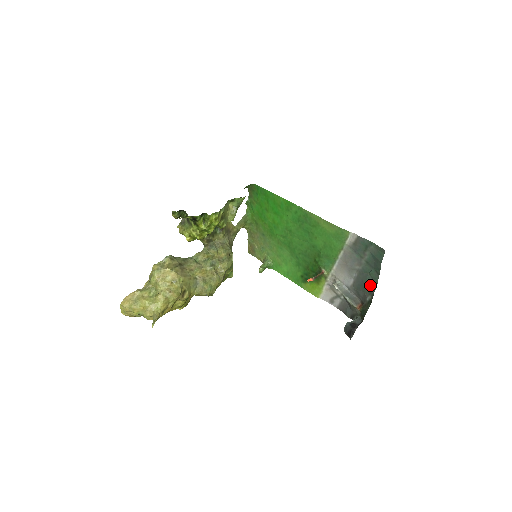
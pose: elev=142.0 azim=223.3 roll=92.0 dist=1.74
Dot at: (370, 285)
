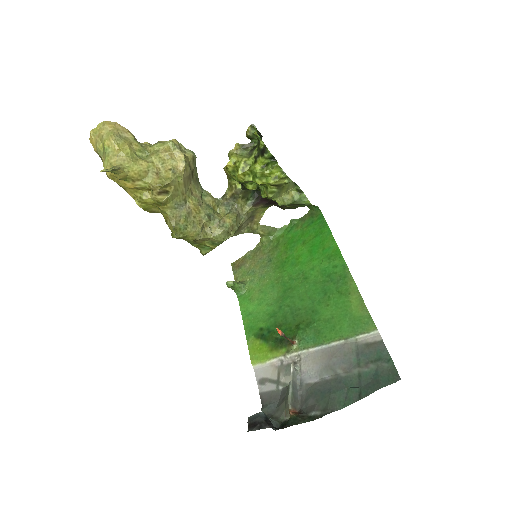
Dot at: (335, 401)
